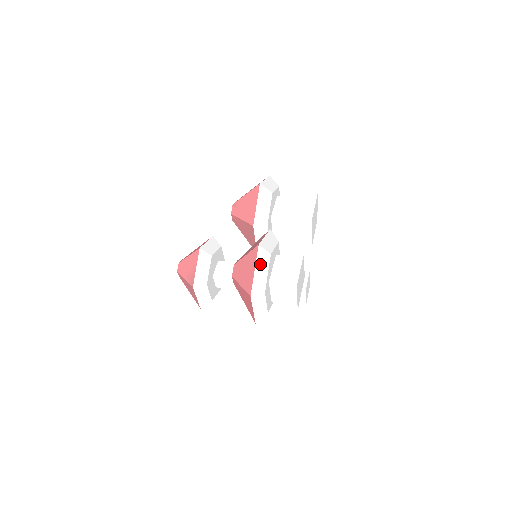
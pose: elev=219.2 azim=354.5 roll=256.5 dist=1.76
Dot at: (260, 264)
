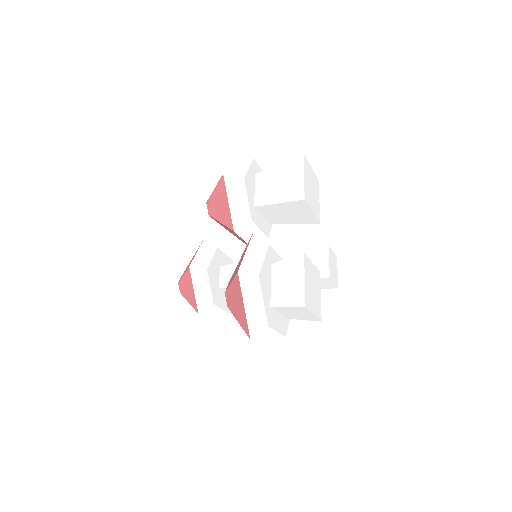
Dot at: (249, 295)
